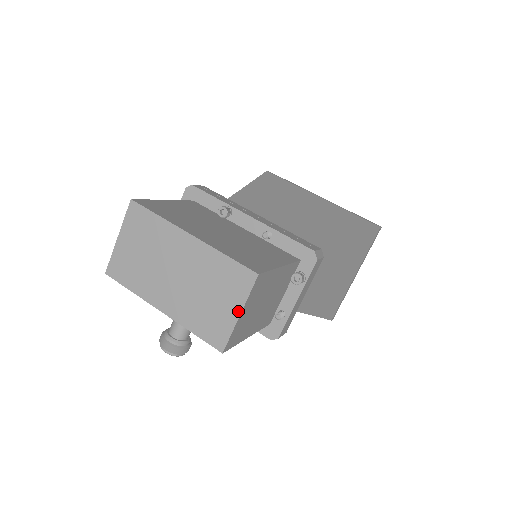
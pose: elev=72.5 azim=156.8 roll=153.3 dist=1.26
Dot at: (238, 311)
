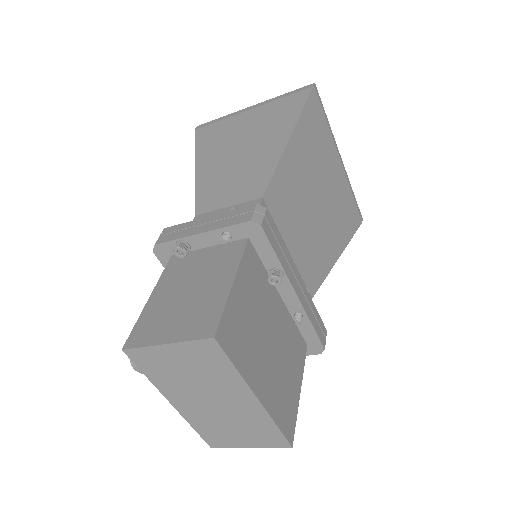
Dot at: (251, 446)
